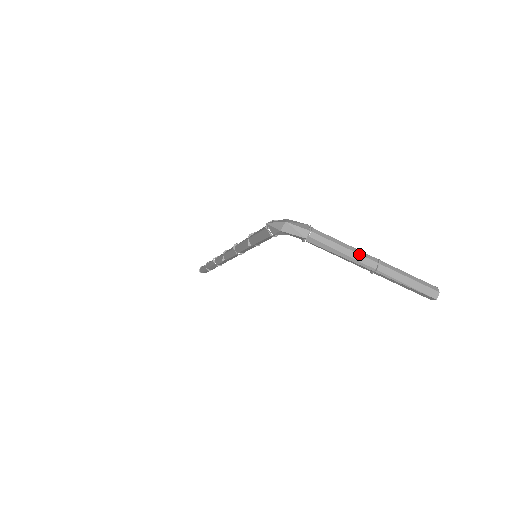
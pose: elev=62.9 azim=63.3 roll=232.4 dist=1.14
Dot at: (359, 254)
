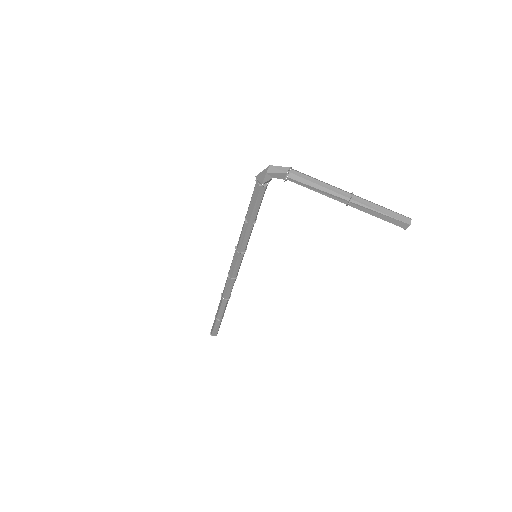
Dot at: (334, 187)
